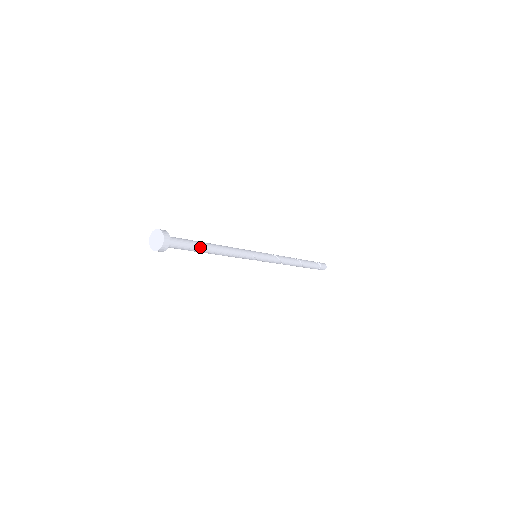
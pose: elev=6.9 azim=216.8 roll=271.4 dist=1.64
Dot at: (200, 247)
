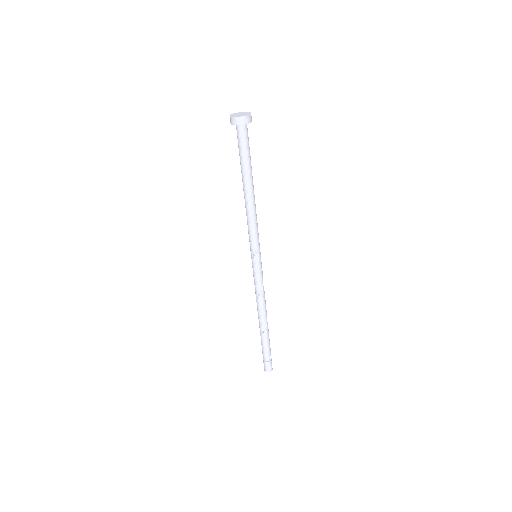
Dot at: (248, 169)
